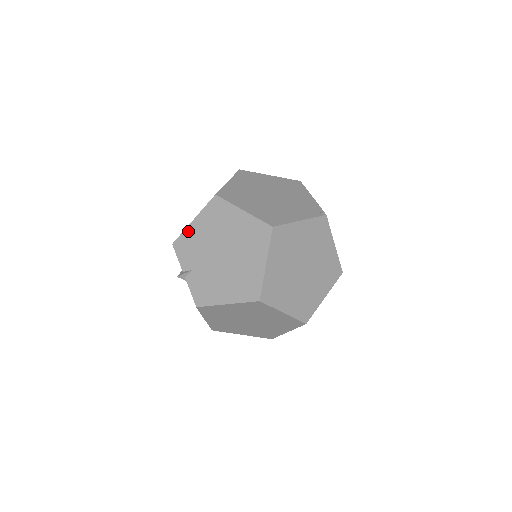
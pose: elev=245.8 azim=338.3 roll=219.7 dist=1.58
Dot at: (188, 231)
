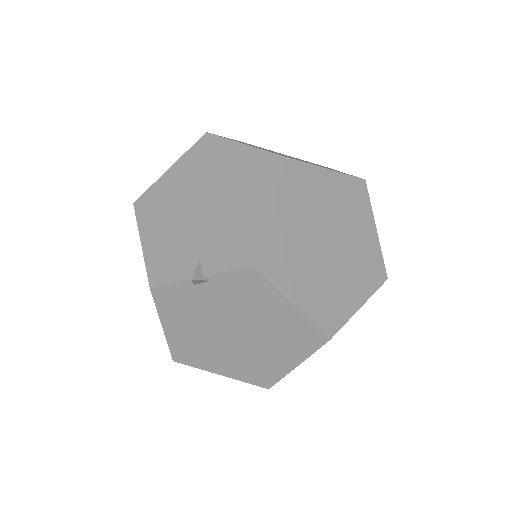
Dot at: (148, 254)
